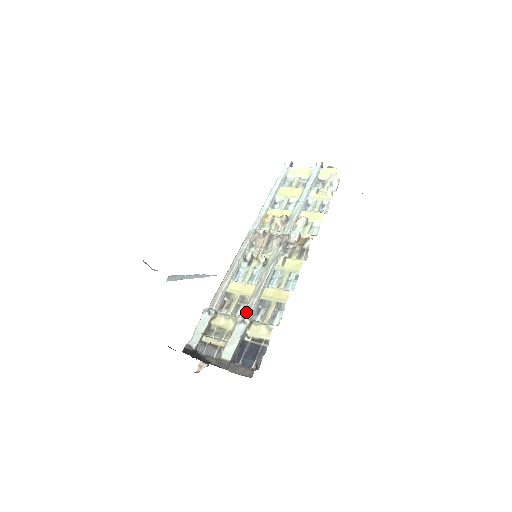
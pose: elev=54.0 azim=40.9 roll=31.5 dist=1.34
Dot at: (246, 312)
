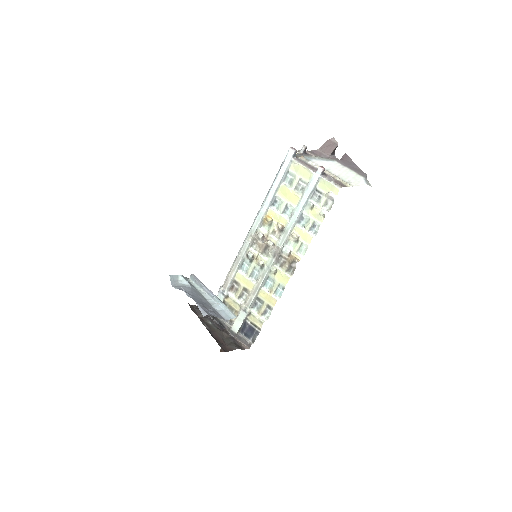
Dot at: (247, 304)
